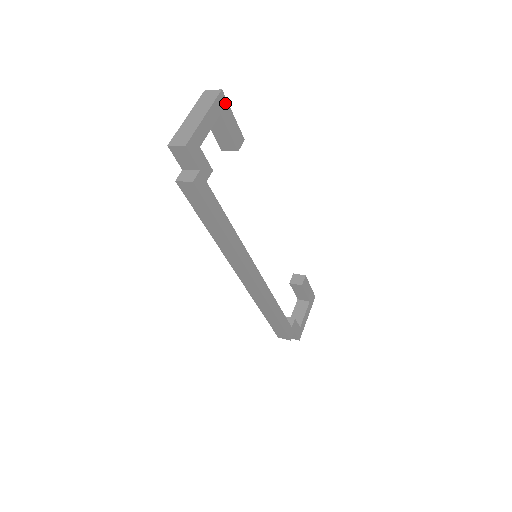
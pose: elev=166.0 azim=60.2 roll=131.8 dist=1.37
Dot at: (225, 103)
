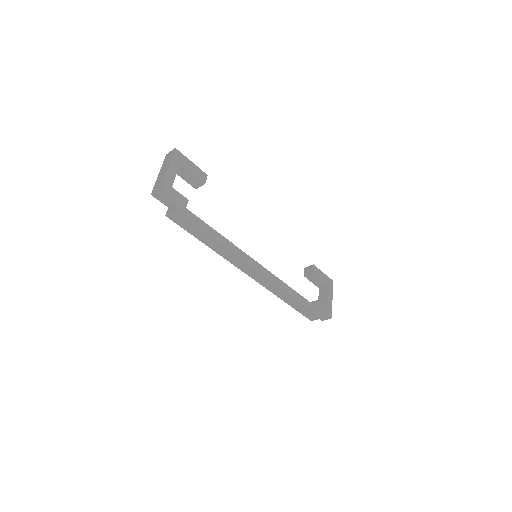
Dot at: (181, 156)
